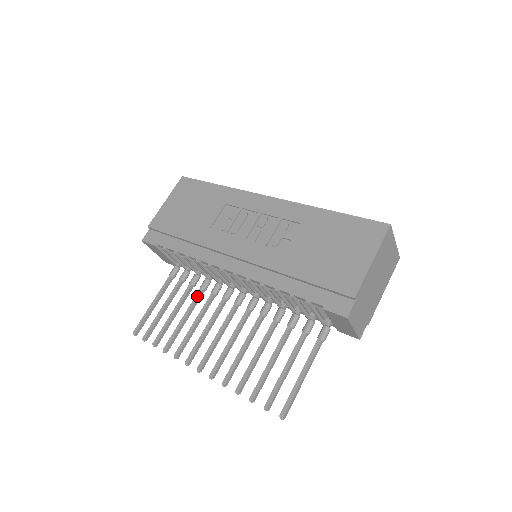
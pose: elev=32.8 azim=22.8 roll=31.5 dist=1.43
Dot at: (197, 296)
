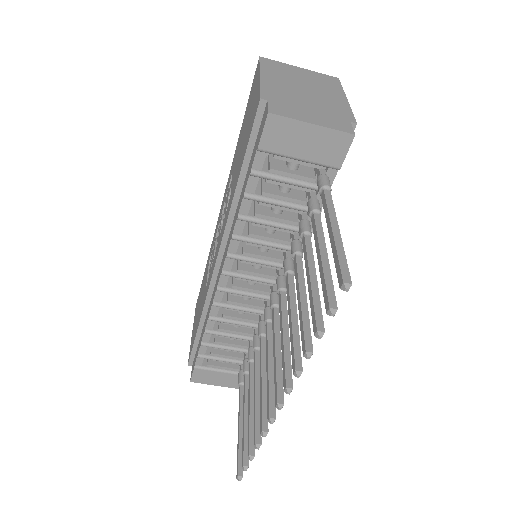
Dot at: (254, 360)
